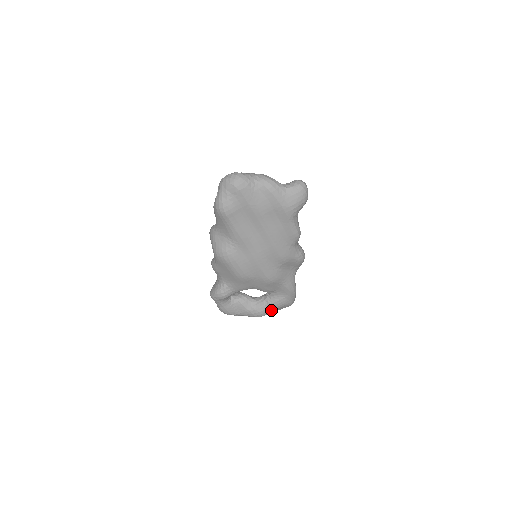
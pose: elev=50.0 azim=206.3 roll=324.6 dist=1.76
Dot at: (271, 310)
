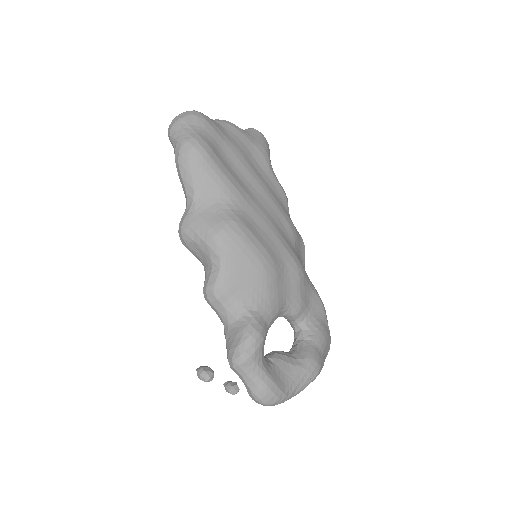
Dot at: (321, 353)
